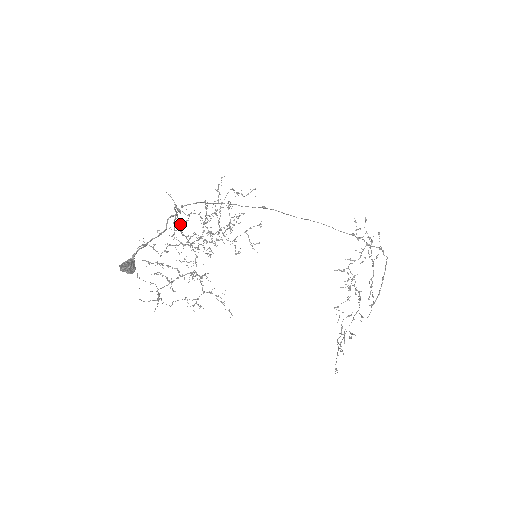
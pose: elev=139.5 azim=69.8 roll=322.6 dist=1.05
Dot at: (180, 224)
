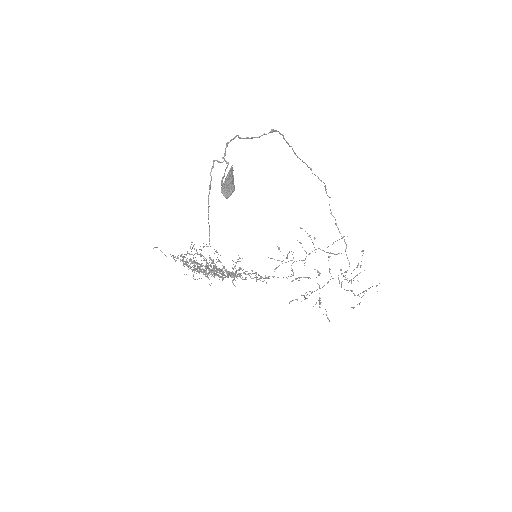
Dot at: (183, 264)
